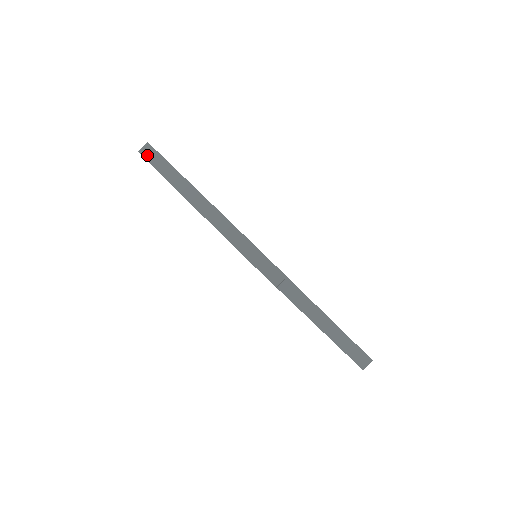
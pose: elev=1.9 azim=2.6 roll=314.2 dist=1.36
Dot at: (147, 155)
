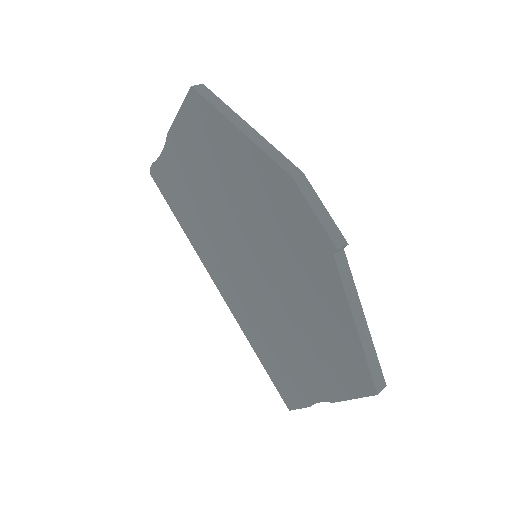
Dot at: (202, 92)
